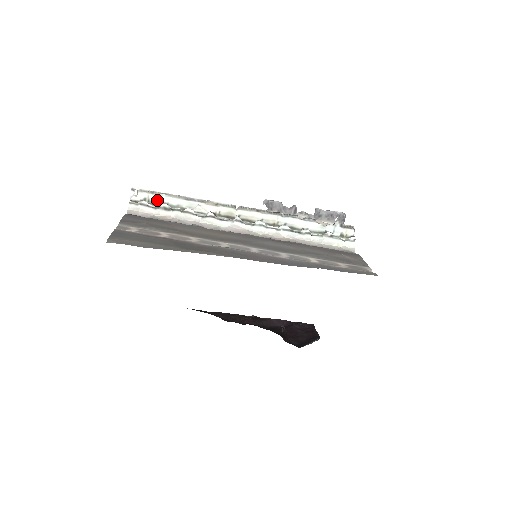
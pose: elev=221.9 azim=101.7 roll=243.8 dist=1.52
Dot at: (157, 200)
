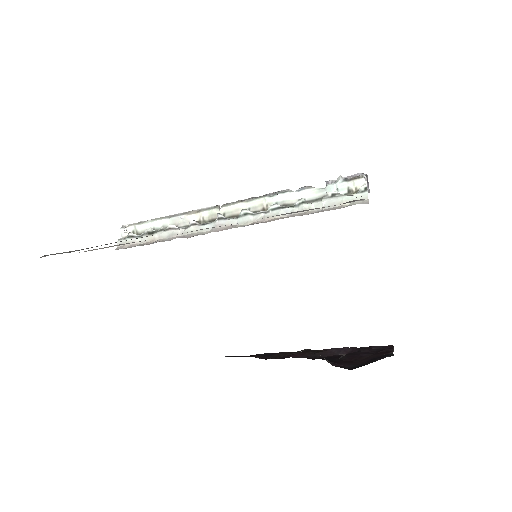
Dot at: (144, 229)
